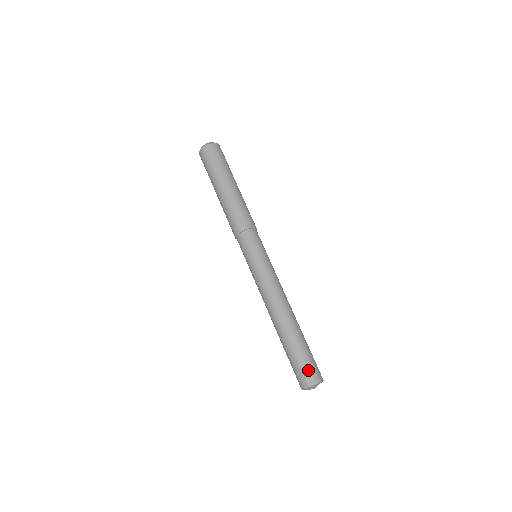
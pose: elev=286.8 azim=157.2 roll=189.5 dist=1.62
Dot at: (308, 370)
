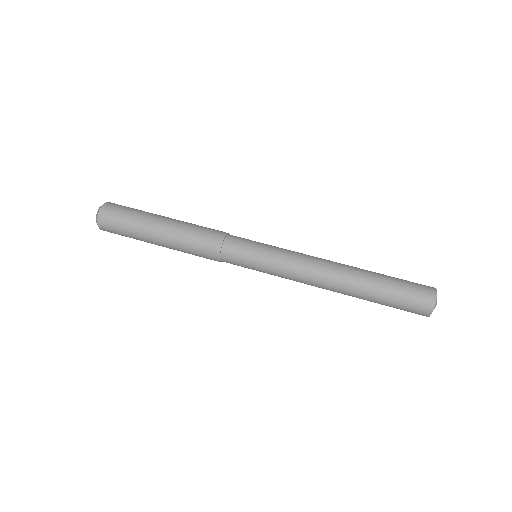
Dot at: (417, 283)
